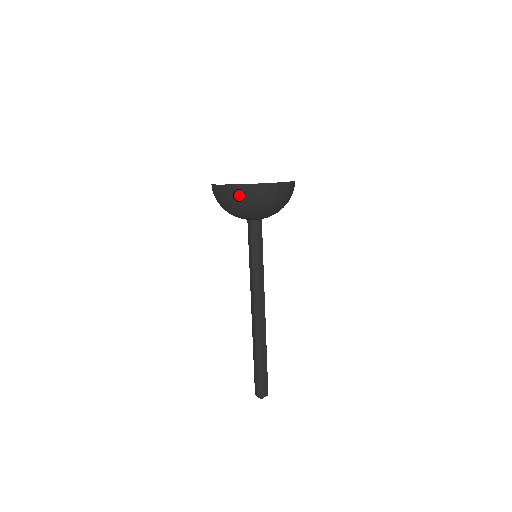
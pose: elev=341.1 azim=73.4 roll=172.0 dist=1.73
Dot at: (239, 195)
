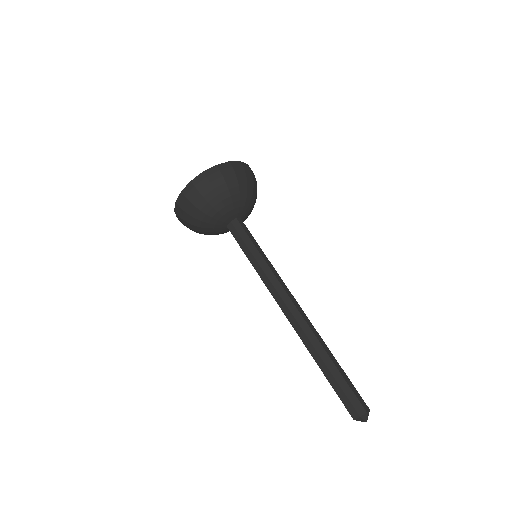
Dot at: (235, 171)
